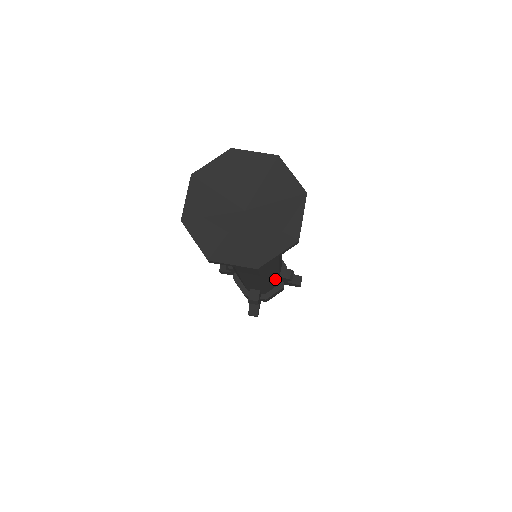
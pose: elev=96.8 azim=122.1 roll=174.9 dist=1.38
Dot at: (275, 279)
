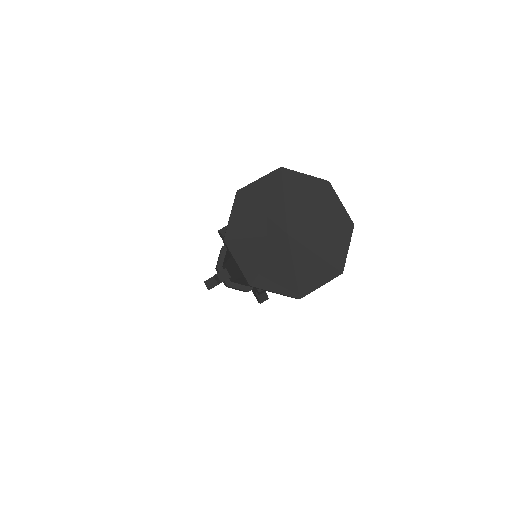
Dot at: occluded
